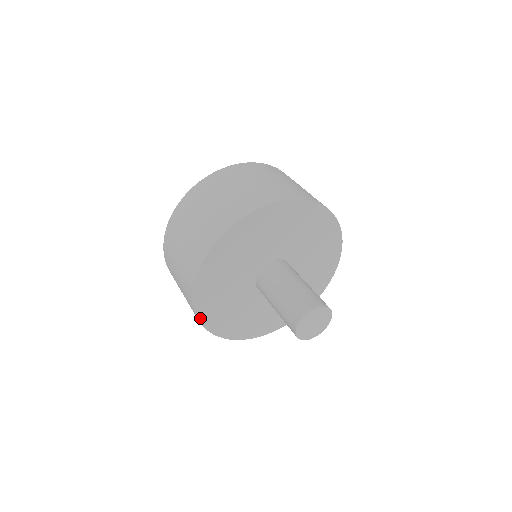
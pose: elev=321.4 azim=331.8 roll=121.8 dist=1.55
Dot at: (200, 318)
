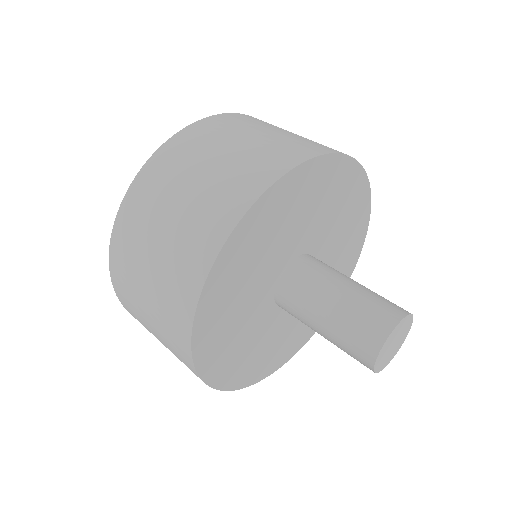
Dot at: (236, 387)
